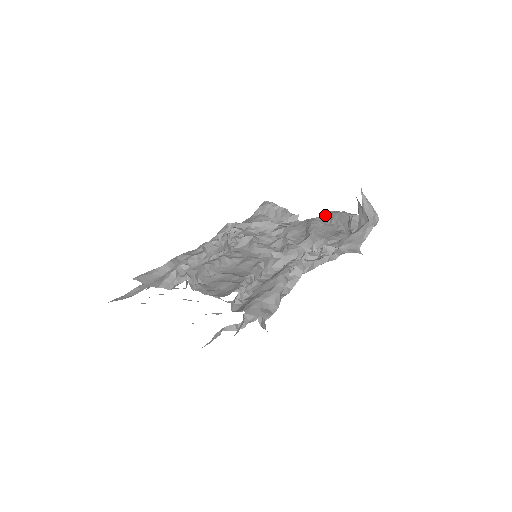
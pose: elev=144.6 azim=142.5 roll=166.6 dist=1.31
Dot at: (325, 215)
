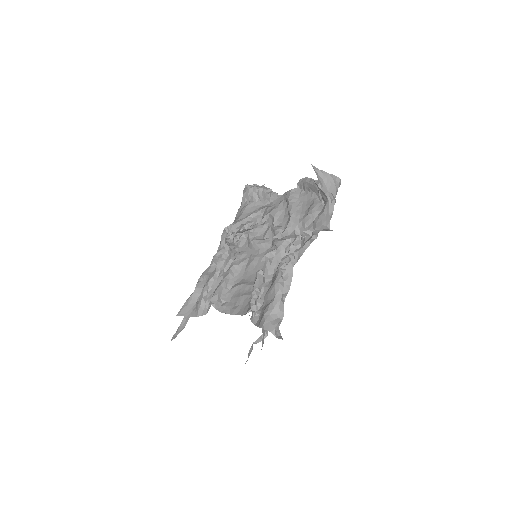
Dot at: (298, 184)
